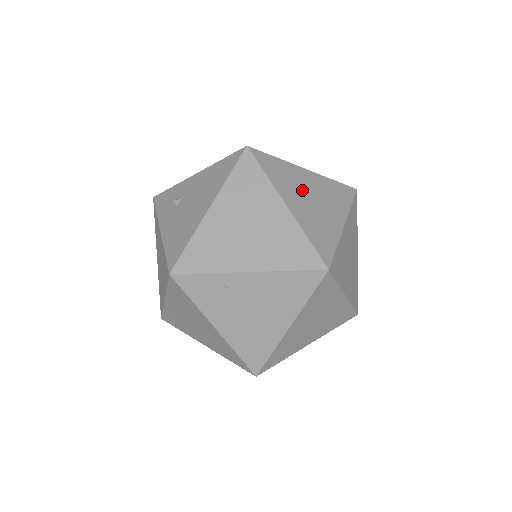
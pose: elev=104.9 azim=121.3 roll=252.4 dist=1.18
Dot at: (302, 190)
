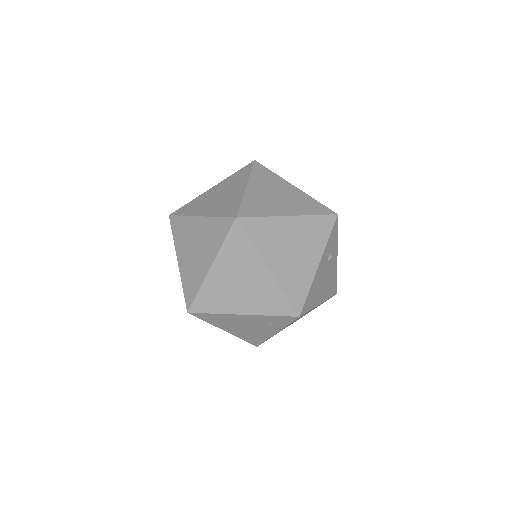
Dot at: occluded
